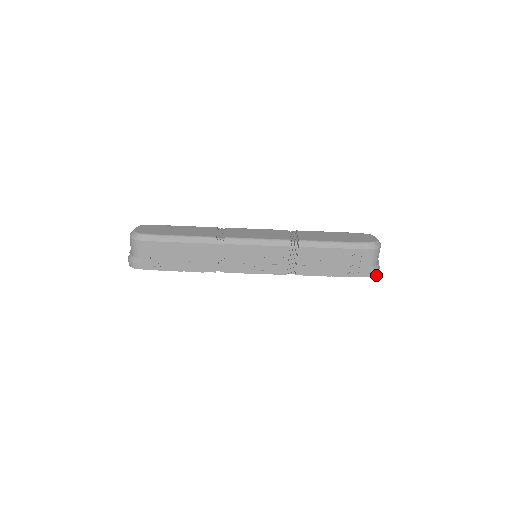
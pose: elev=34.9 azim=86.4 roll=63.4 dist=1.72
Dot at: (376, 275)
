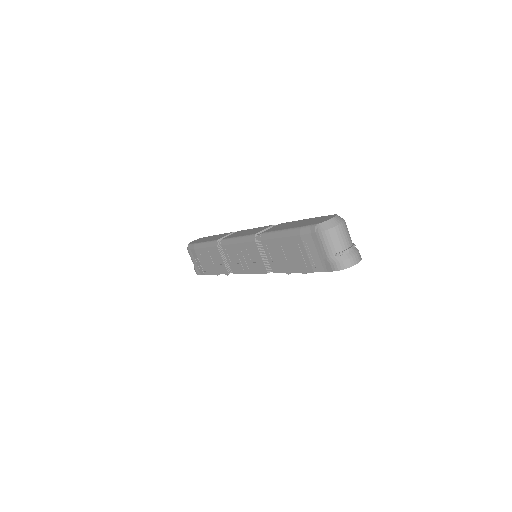
Dot at: (344, 268)
